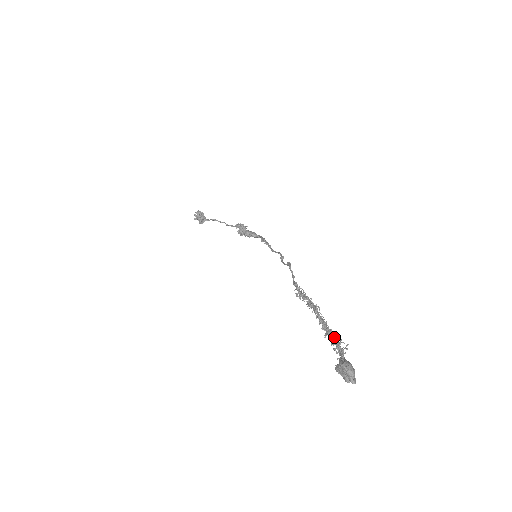
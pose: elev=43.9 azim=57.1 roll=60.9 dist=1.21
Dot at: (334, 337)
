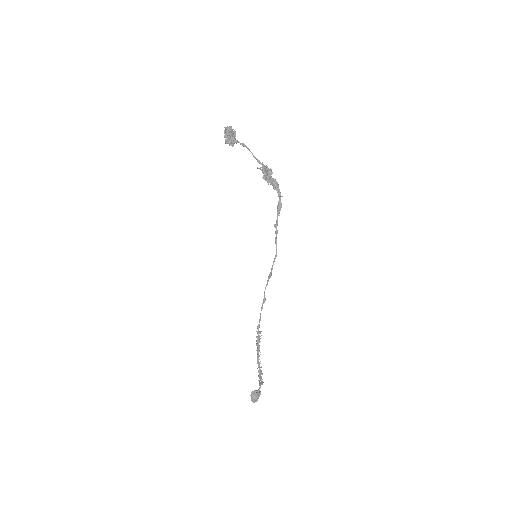
Dot at: (260, 377)
